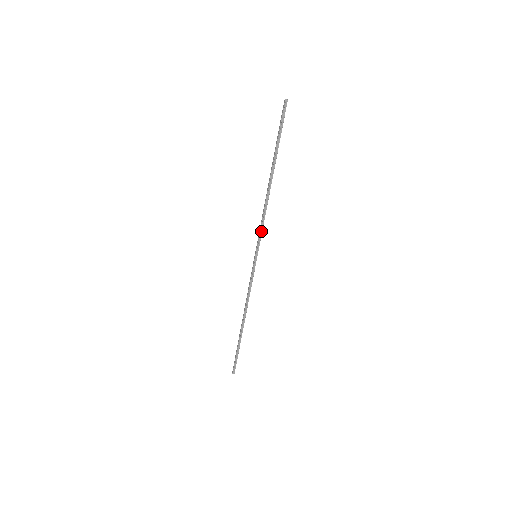
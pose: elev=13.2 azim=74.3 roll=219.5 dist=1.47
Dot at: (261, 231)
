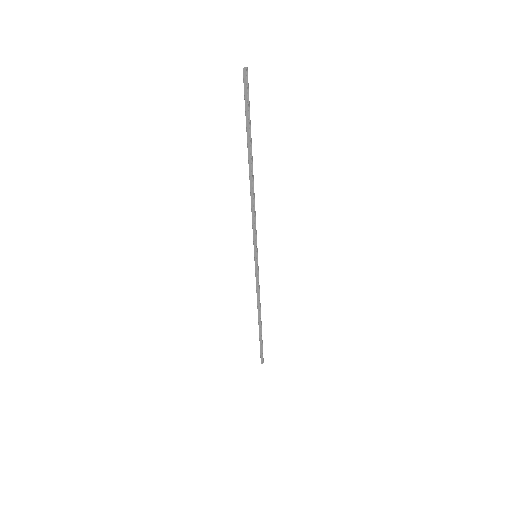
Dot at: (255, 230)
